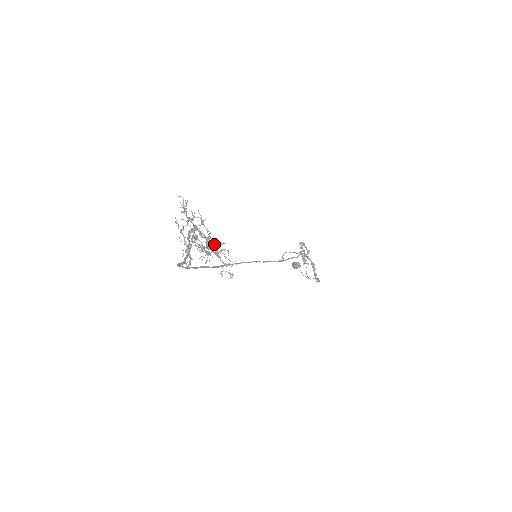
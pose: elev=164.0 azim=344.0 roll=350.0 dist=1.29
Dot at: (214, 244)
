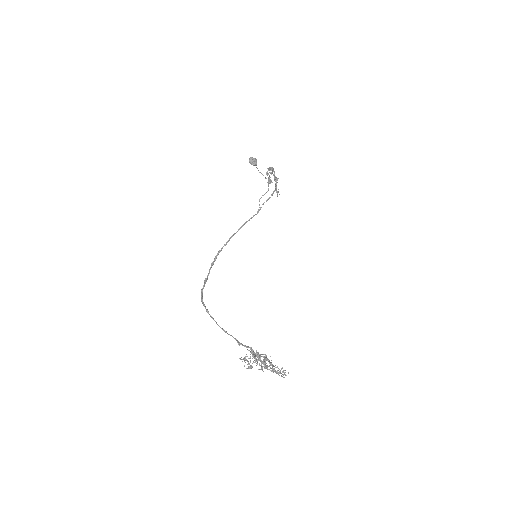
Dot at: (277, 373)
